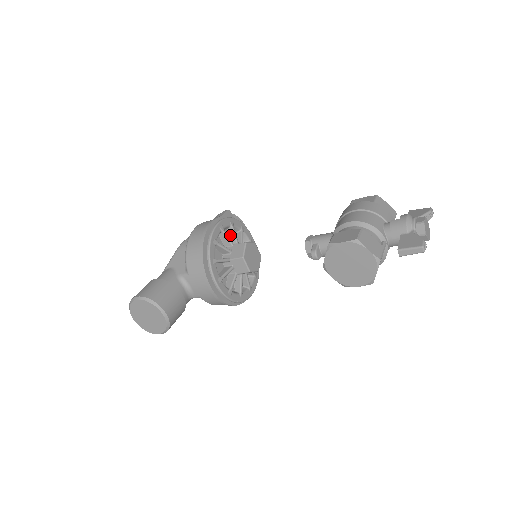
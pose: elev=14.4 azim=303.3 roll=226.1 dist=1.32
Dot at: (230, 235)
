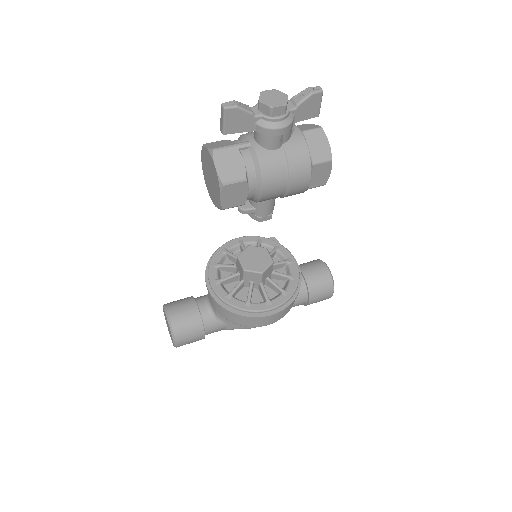
Dot at: occluded
